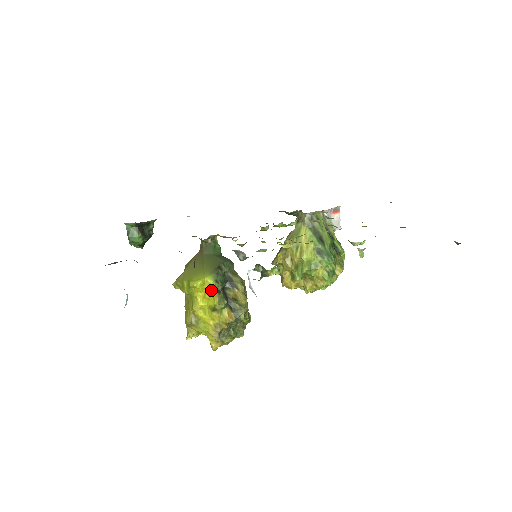
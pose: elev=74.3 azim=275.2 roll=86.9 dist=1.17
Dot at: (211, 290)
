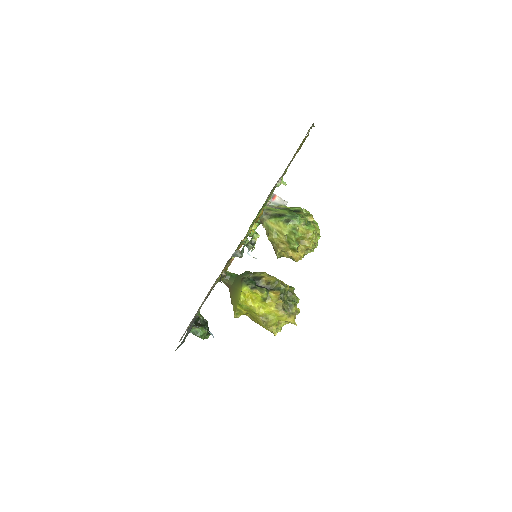
Dot at: (251, 292)
